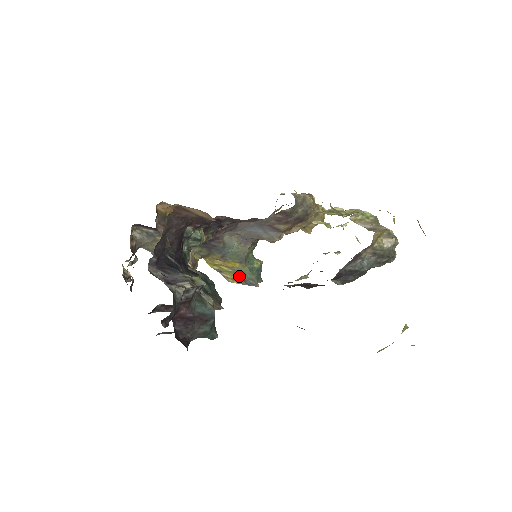
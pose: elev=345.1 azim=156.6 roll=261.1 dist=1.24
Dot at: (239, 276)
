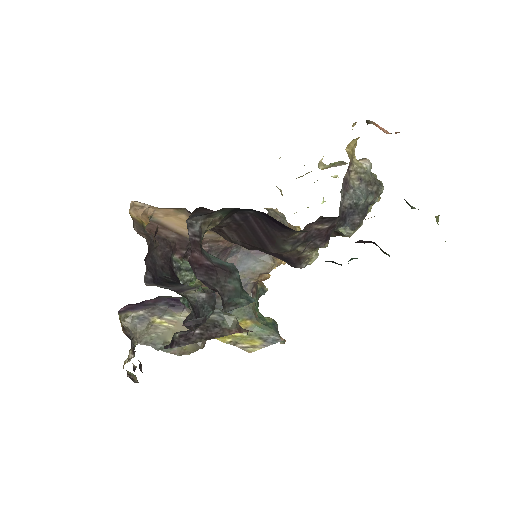
Dot at: (257, 337)
